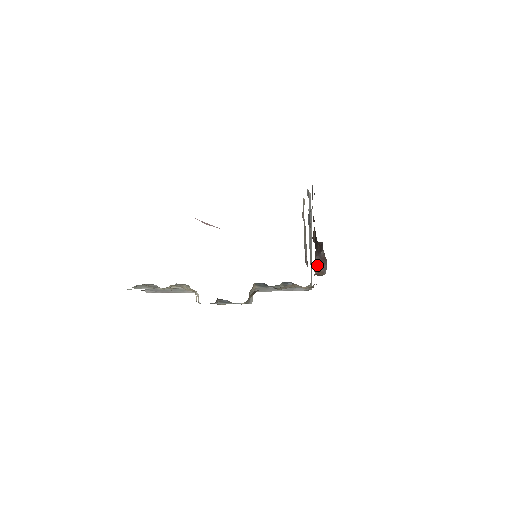
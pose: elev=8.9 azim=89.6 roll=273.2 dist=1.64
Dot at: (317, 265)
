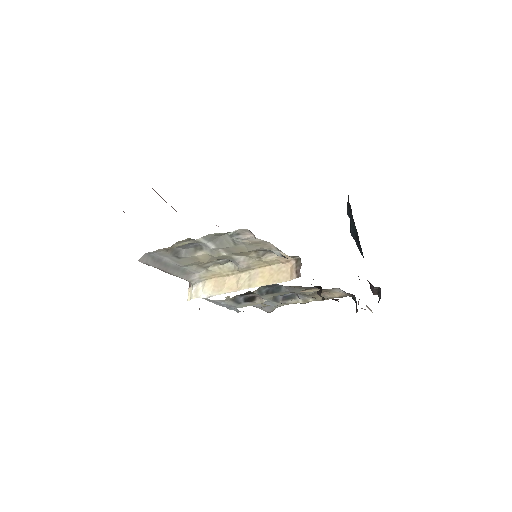
Dot at: occluded
